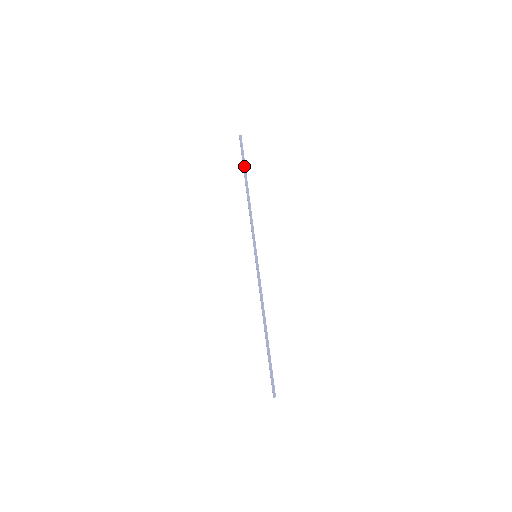
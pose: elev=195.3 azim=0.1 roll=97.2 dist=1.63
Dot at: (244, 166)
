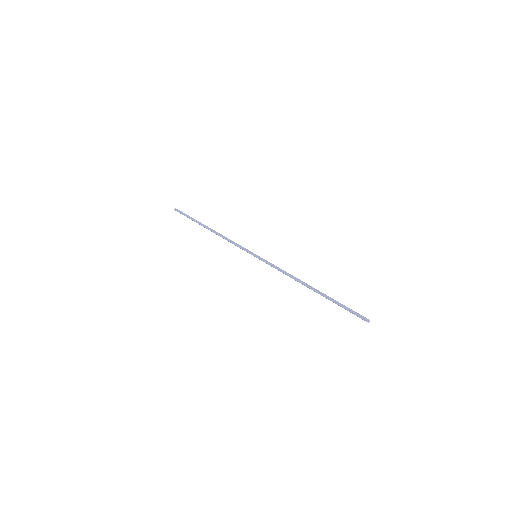
Dot at: (194, 220)
